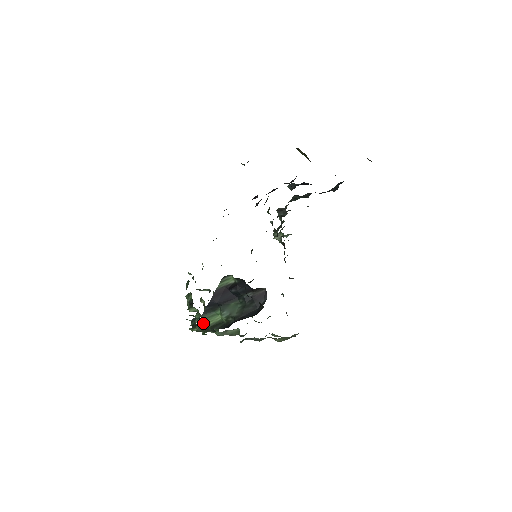
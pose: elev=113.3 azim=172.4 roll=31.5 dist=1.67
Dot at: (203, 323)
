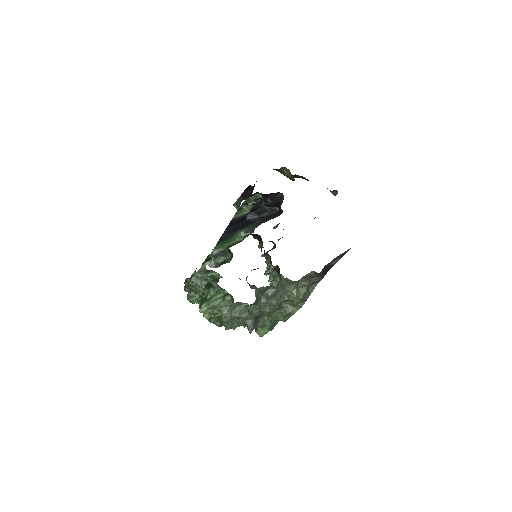
Dot at: (219, 247)
